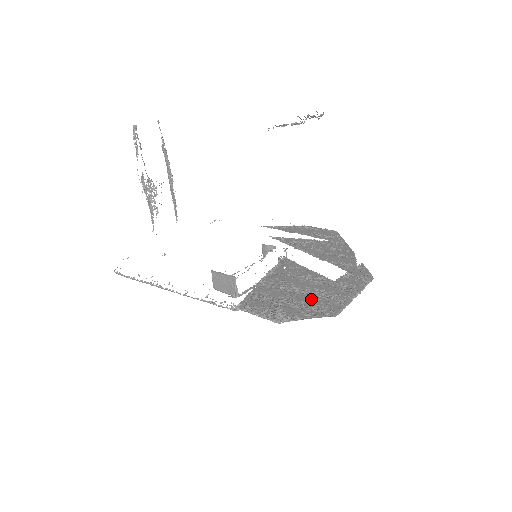
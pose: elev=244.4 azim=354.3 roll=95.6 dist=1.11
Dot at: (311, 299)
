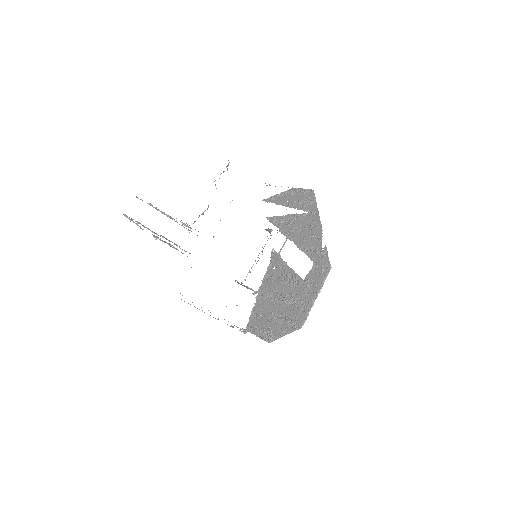
Dot at: (287, 310)
